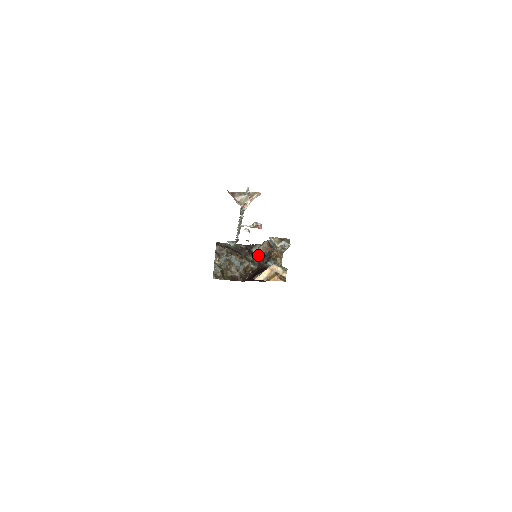
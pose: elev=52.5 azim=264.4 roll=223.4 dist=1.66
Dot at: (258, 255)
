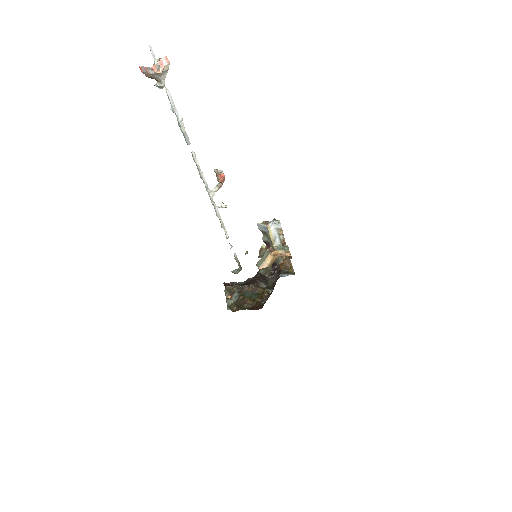
Dot at: (267, 274)
